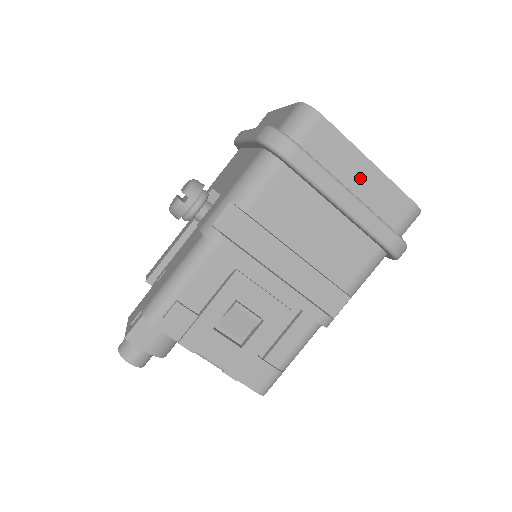
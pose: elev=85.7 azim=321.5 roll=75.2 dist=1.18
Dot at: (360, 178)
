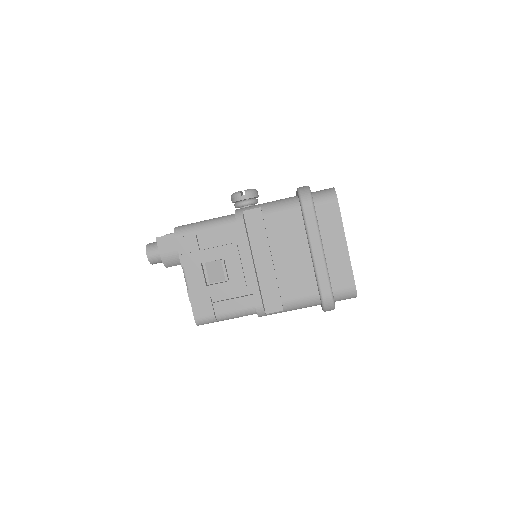
Dot at: (335, 248)
